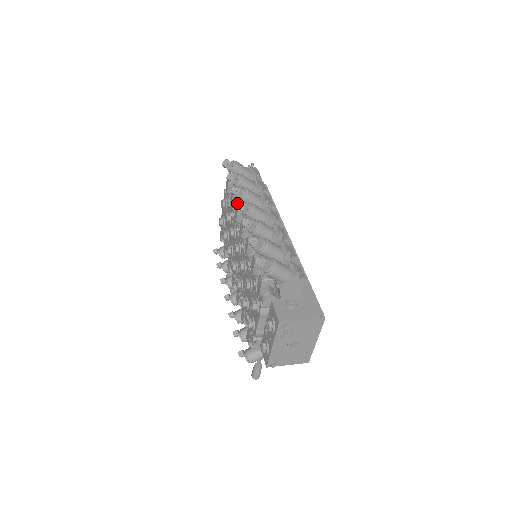
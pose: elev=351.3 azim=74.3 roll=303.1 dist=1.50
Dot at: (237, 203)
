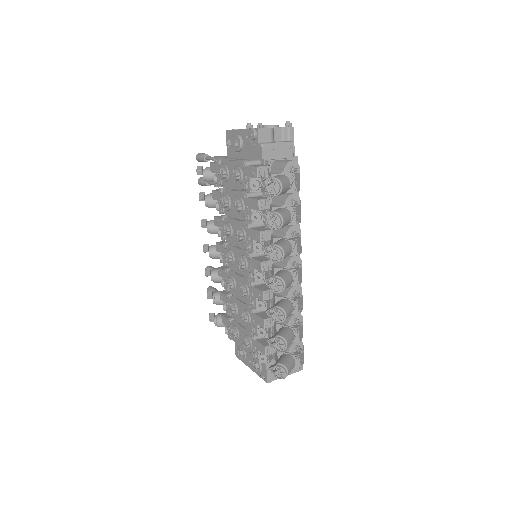
Dot at: (260, 220)
